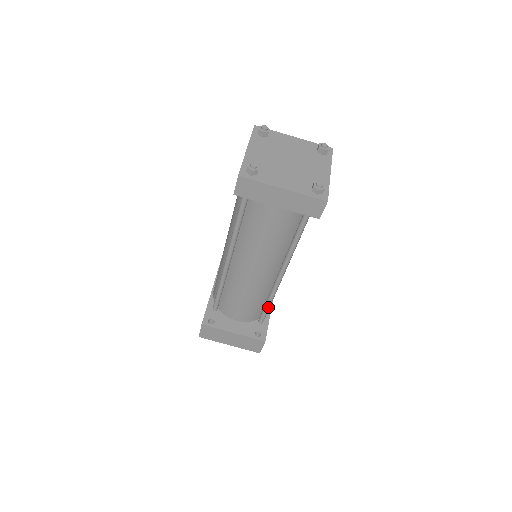
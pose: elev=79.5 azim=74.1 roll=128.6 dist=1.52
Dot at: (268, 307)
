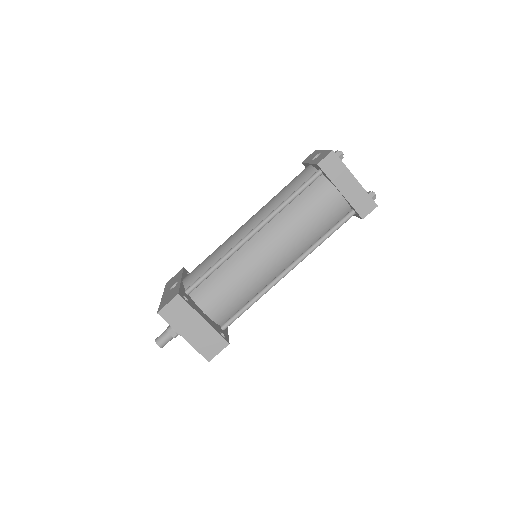
Dot at: (247, 308)
